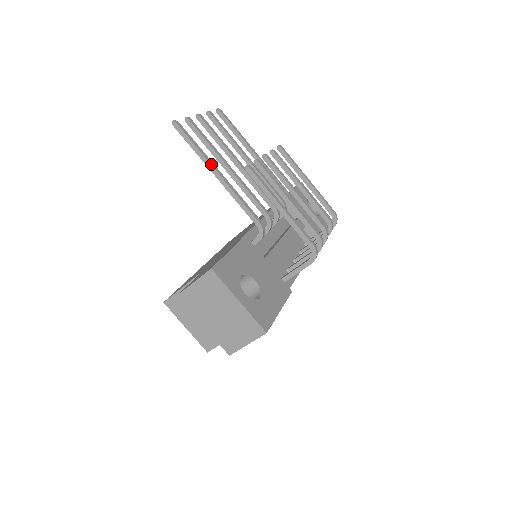
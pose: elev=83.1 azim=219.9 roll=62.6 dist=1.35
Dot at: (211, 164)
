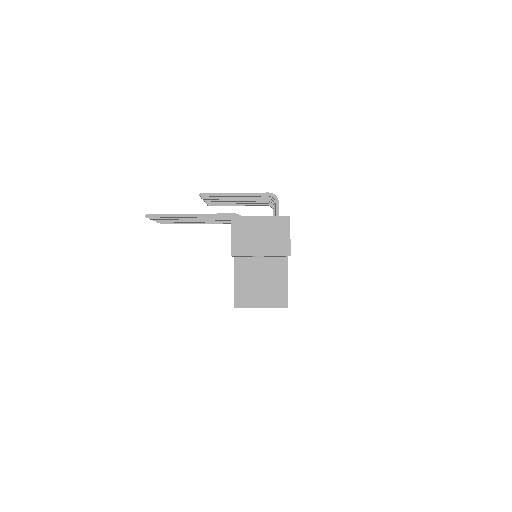
Dot at: (183, 214)
